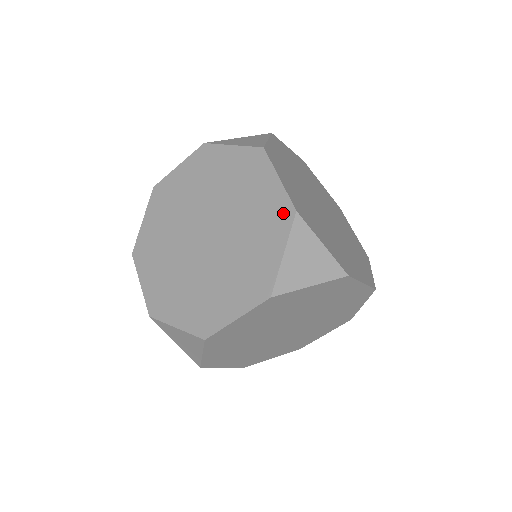
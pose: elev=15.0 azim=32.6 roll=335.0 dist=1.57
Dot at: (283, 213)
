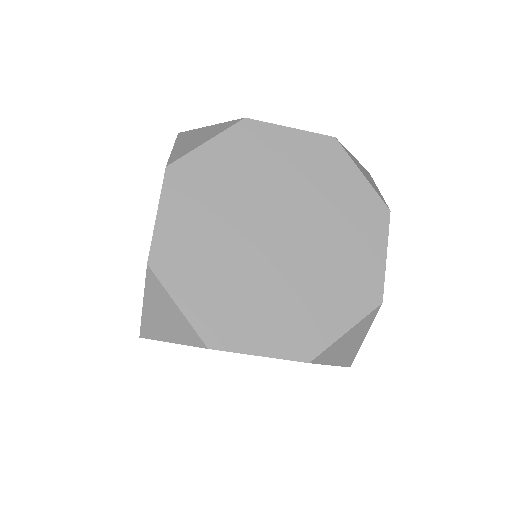
Dot at: (327, 148)
